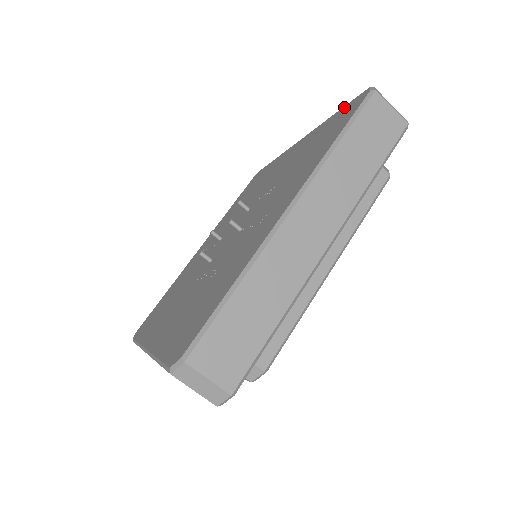
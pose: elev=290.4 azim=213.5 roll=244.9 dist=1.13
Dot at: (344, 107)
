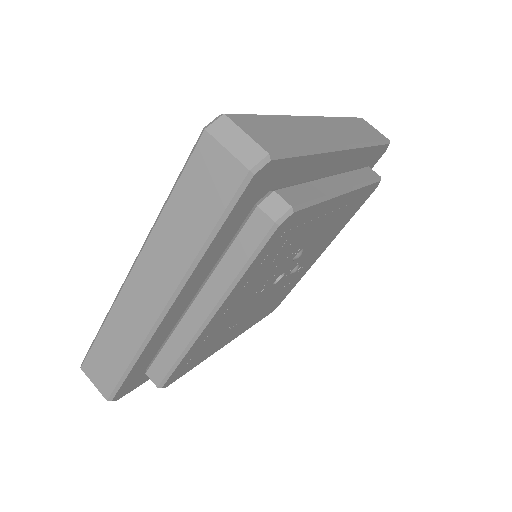
Dot at: occluded
